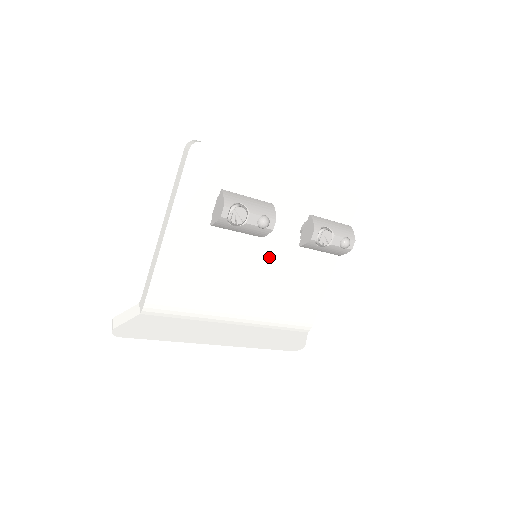
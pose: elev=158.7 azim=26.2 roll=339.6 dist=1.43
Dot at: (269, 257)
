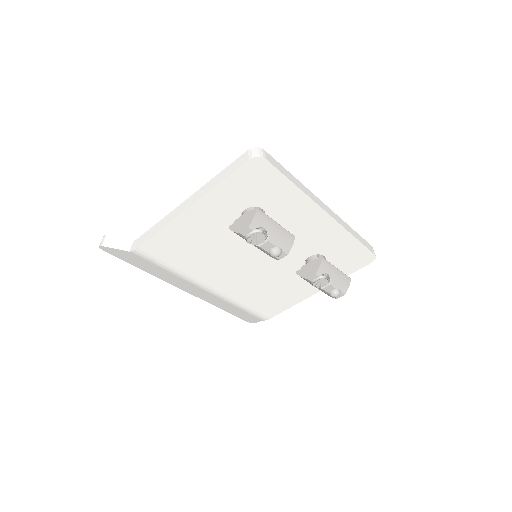
Dot at: (266, 263)
